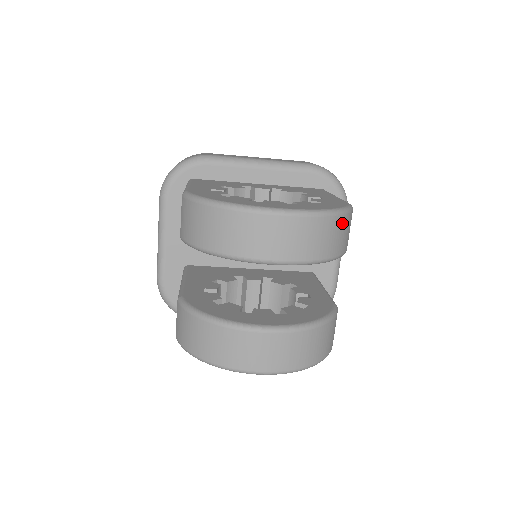
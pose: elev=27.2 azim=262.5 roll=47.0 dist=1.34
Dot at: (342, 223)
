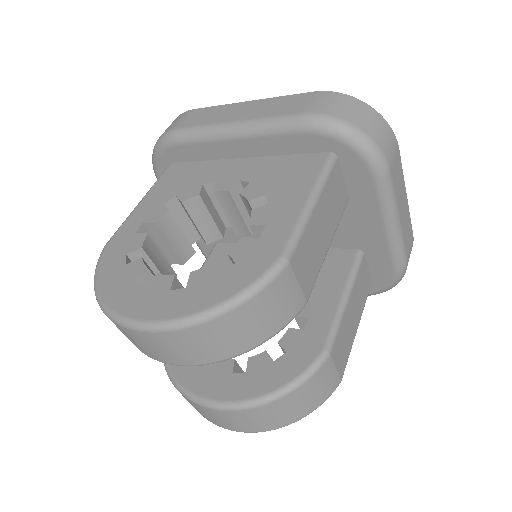
Dot at: (242, 315)
